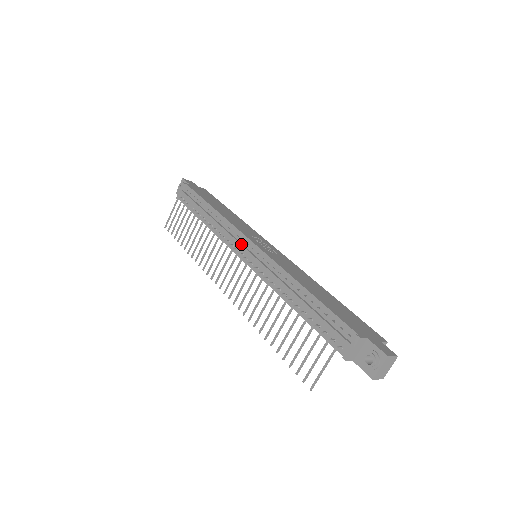
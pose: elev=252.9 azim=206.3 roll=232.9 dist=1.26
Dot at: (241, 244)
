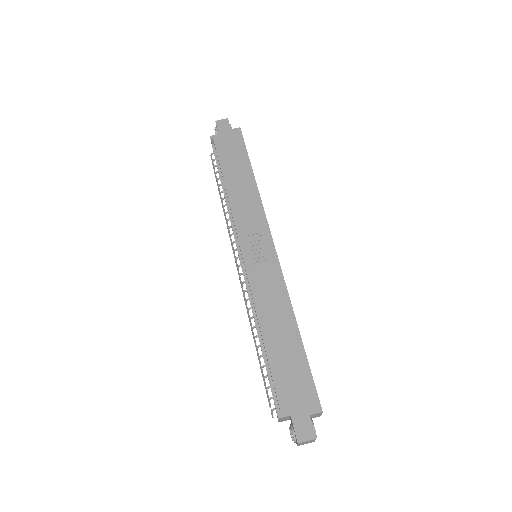
Dot at: (237, 249)
